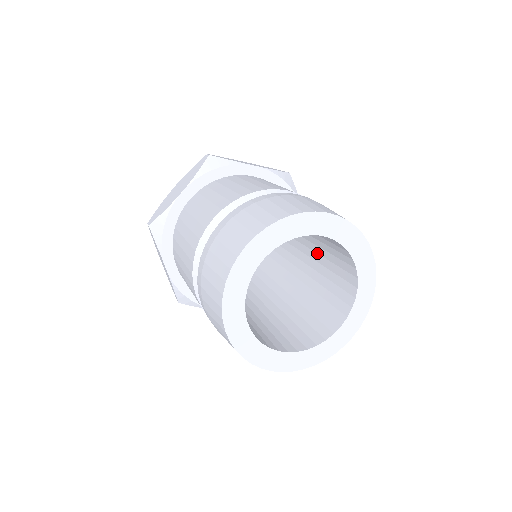
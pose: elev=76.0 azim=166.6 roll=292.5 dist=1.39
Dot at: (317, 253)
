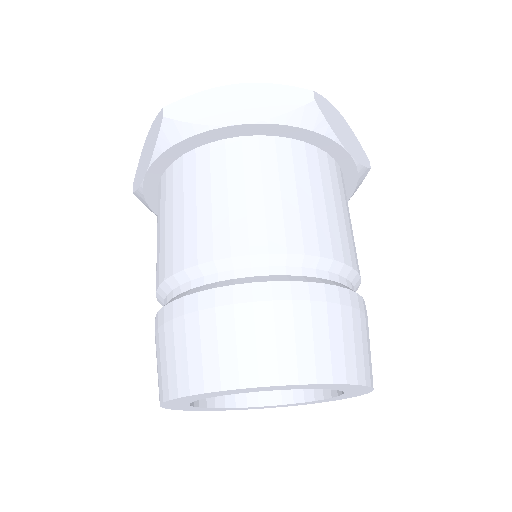
Dot at: occluded
